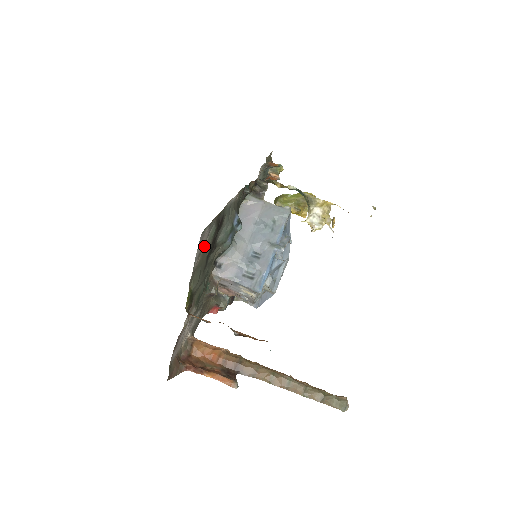
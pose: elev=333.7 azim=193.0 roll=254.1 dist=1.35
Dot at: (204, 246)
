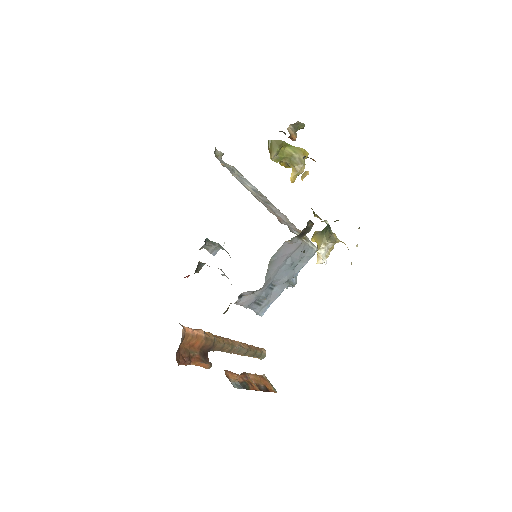
Dot at: occluded
